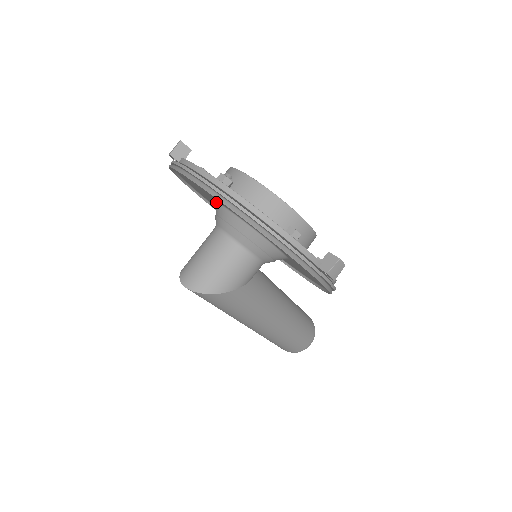
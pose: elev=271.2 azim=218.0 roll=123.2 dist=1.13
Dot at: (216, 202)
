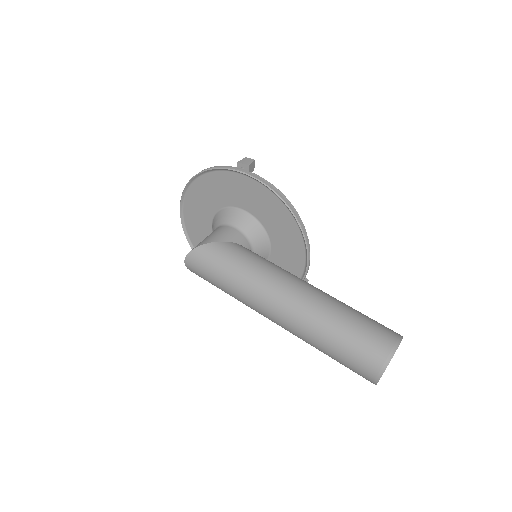
Dot at: occluded
